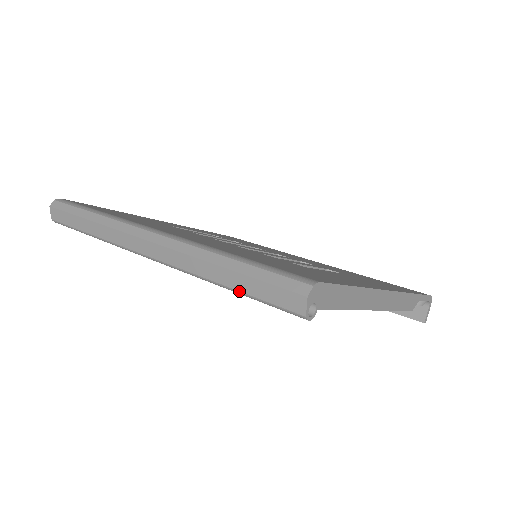
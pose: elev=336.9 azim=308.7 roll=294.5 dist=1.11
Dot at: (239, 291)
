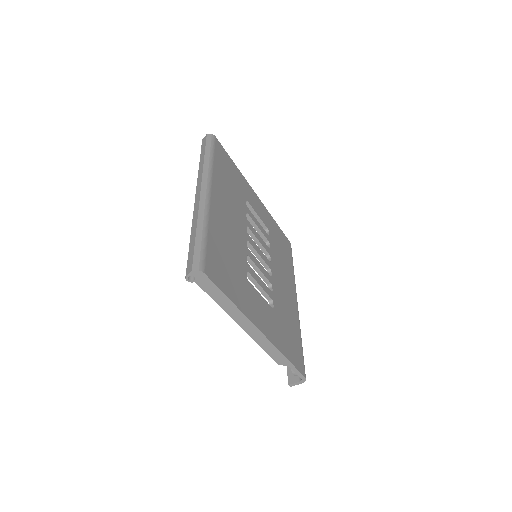
Dot at: (190, 245)
